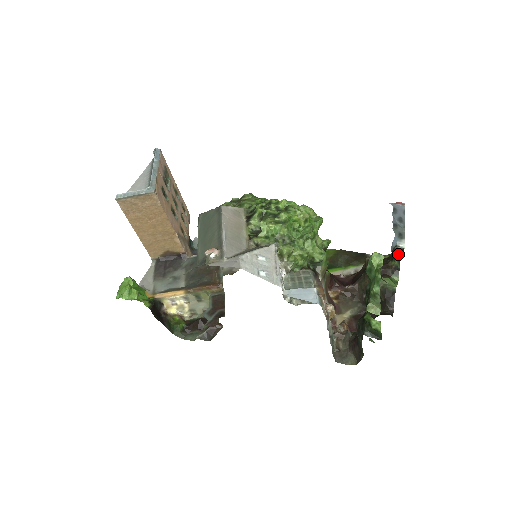
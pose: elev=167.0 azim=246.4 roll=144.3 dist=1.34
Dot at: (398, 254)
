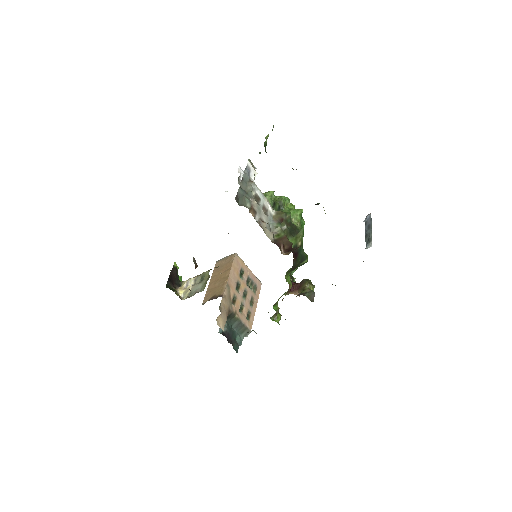
Dot at: occluded
